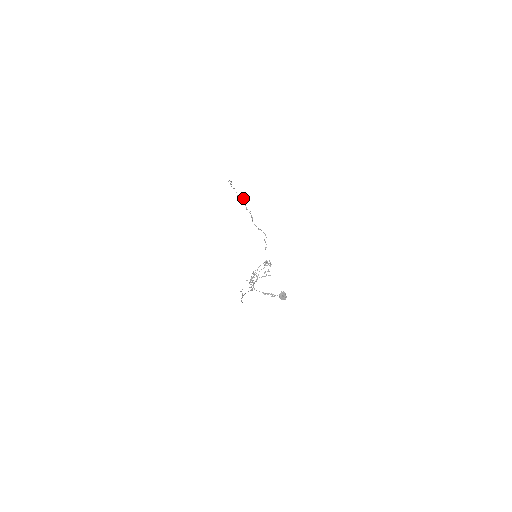
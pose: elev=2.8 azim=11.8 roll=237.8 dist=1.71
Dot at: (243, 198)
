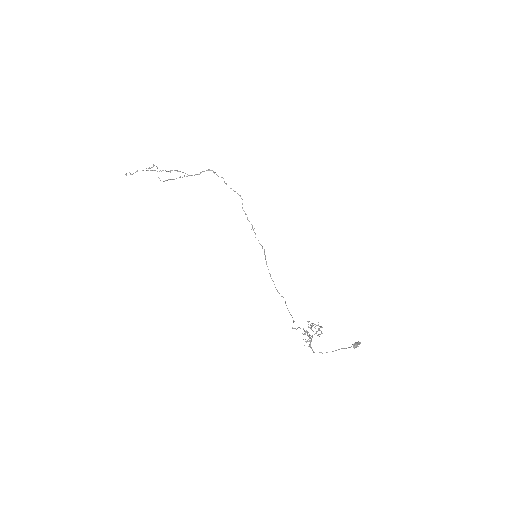
Dot at: occluded
